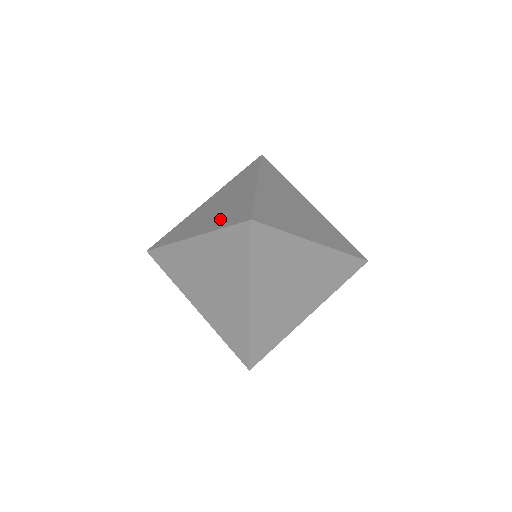
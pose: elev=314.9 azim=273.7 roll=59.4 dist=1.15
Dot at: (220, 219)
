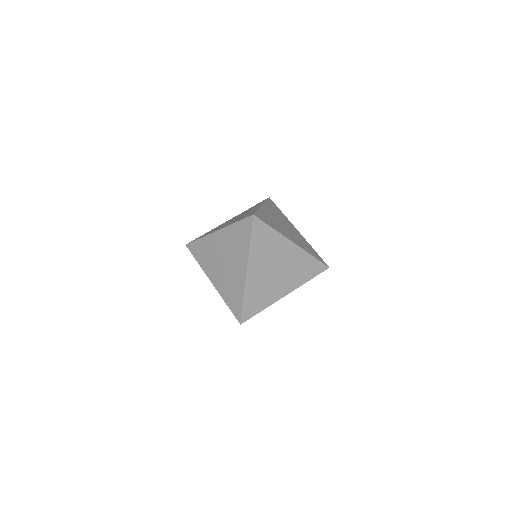
Dot at: (236, 220)
